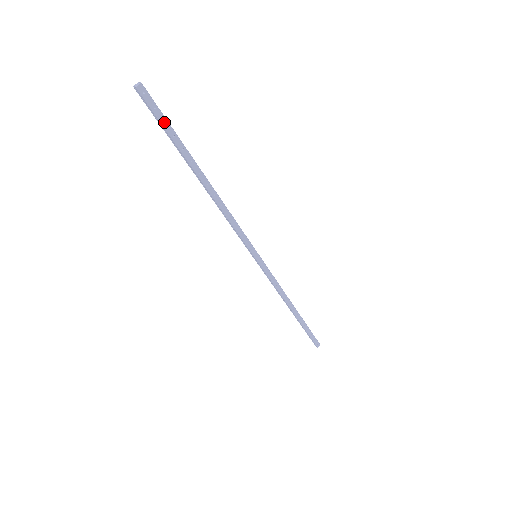
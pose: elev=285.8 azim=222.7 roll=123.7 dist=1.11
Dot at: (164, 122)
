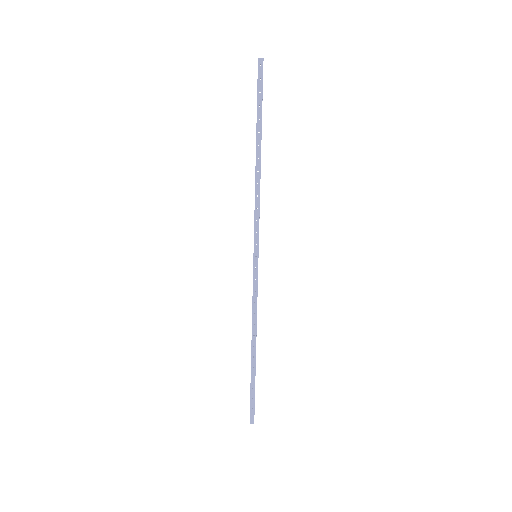
Dot at: (260, 93)
